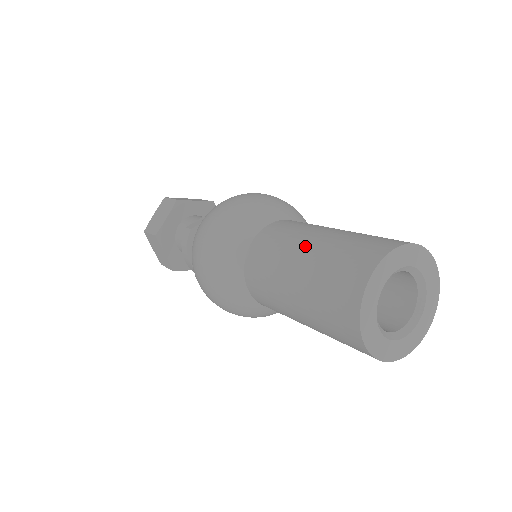
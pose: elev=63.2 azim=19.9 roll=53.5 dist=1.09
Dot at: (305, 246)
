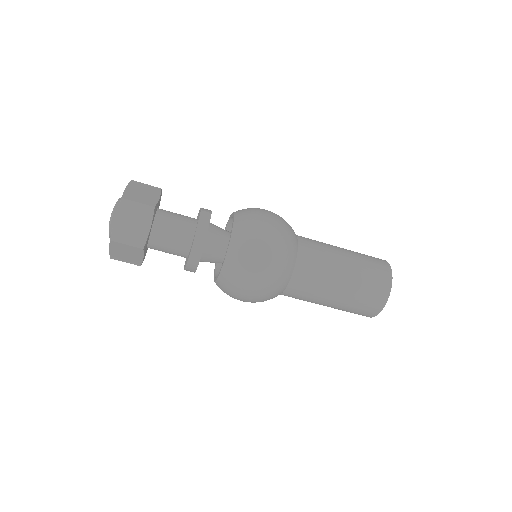
Dot at: (343, 273)
